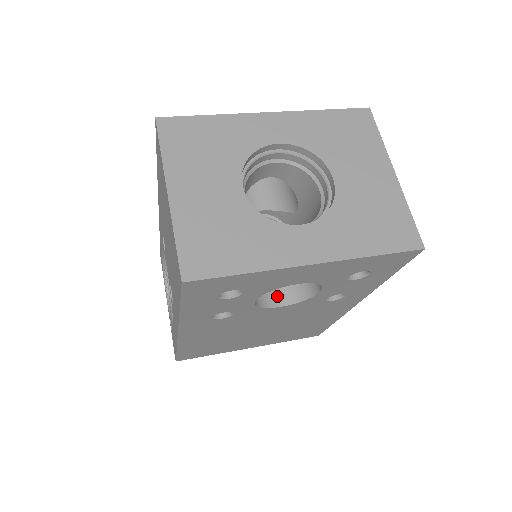
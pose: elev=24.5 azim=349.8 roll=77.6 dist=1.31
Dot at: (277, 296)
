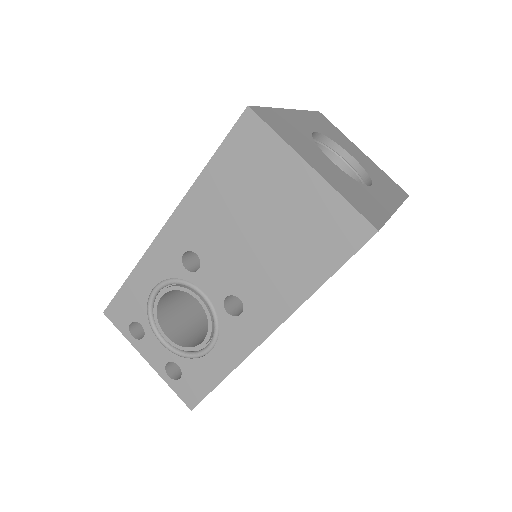
Dot at: occluded
